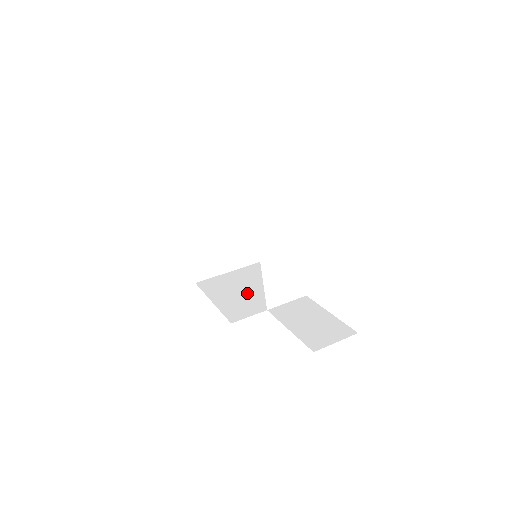
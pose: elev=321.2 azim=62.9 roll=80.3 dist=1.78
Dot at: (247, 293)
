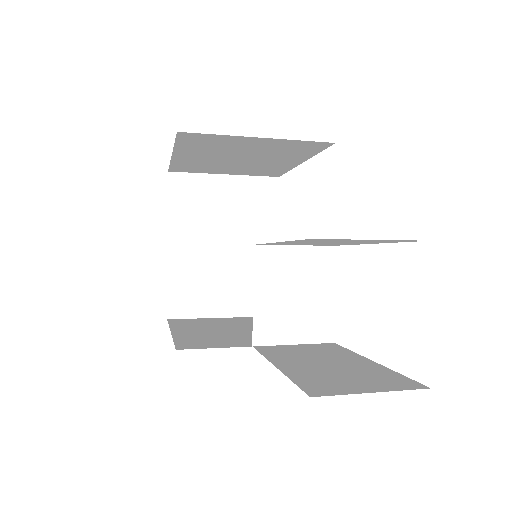
Dot at: (234, 331)
